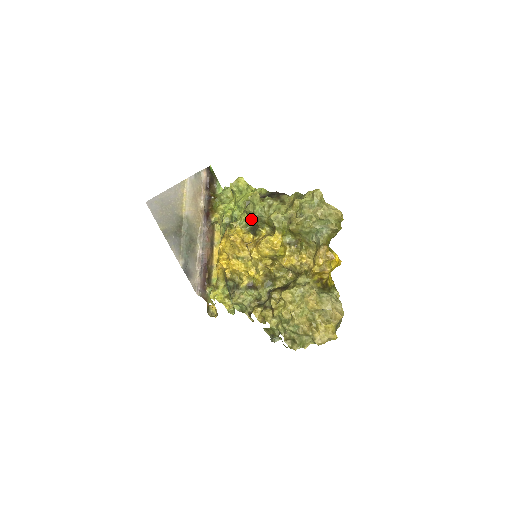
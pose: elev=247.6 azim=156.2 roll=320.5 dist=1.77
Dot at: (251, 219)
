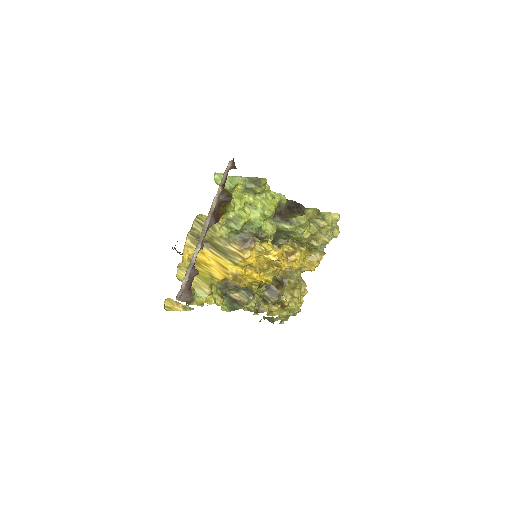
Dot at: (276, 230)
